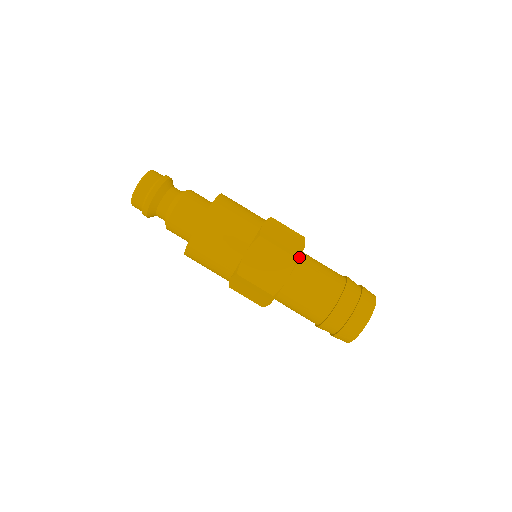
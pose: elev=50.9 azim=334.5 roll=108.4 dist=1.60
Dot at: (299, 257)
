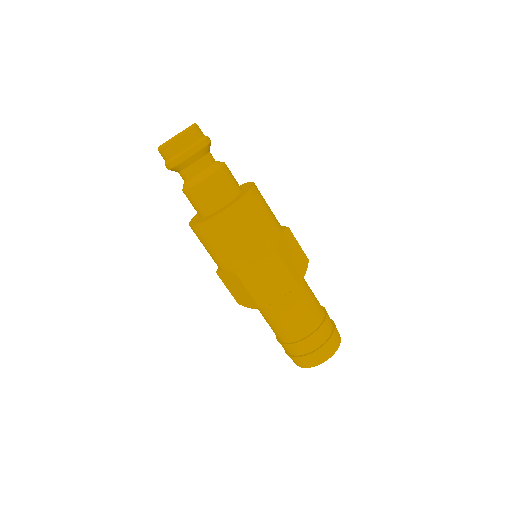
Dot at: (299, 282)
